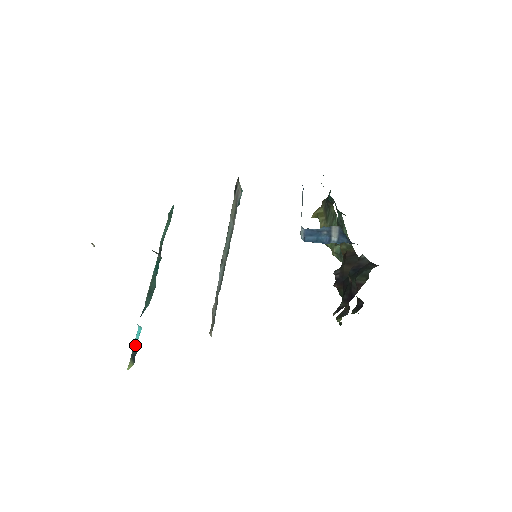
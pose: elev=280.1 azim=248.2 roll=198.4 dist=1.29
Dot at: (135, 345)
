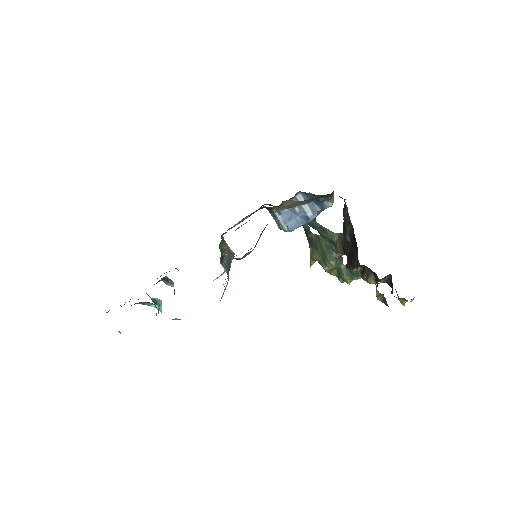
Dot at: occluded
